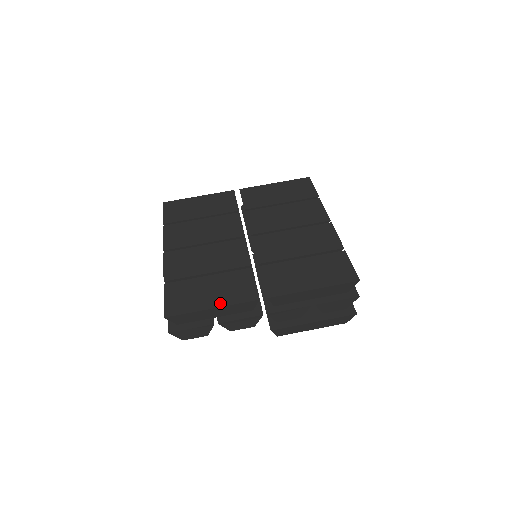
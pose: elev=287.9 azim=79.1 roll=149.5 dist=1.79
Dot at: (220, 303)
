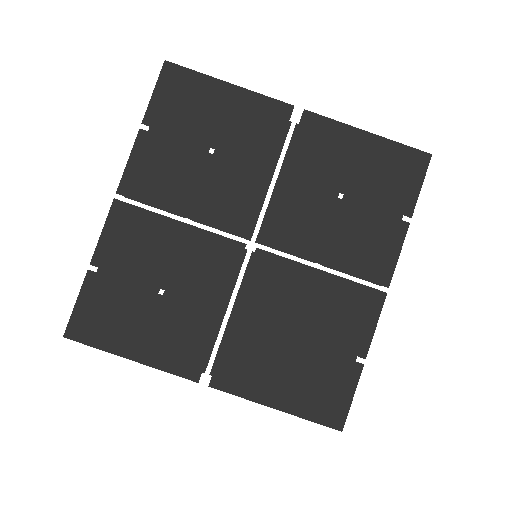
Dot at: (145, 357)
